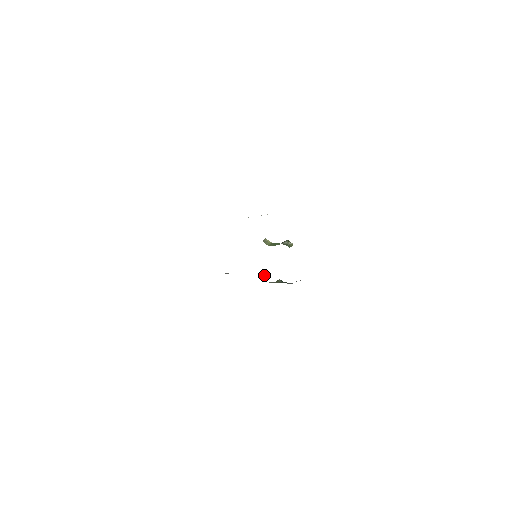
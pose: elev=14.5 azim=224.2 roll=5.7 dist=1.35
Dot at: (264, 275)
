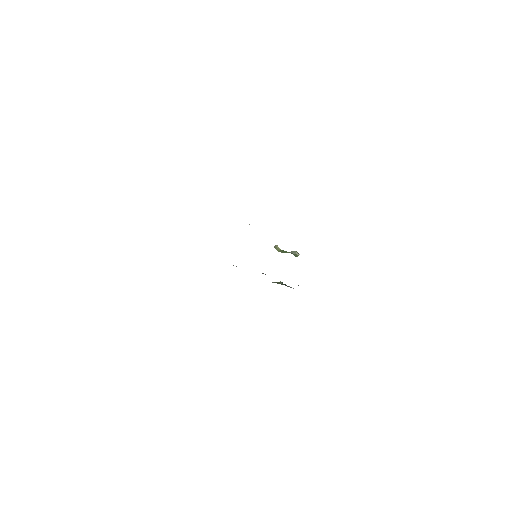
Dot at: (265, 274)
